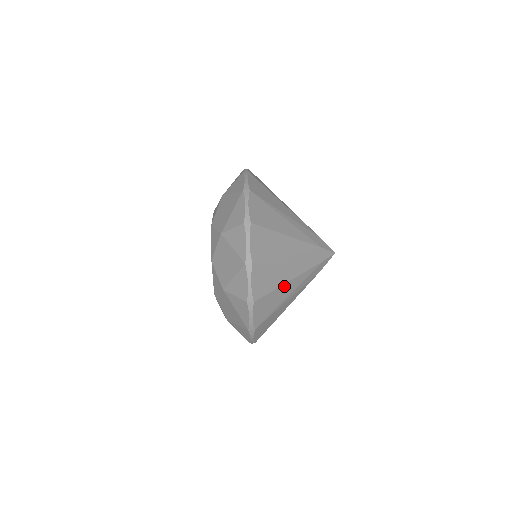
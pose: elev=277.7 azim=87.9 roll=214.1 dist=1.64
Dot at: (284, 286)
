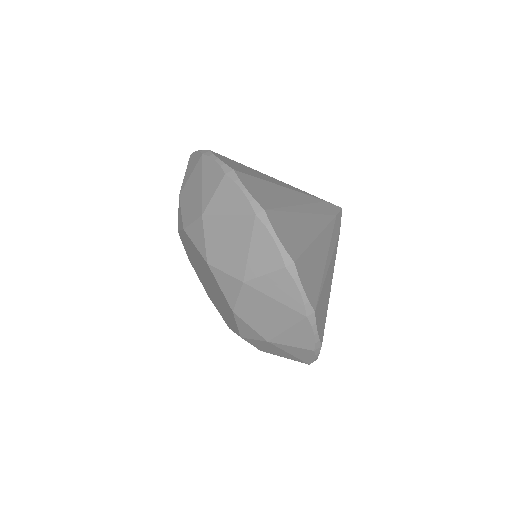
Dot at: (315, 244)
